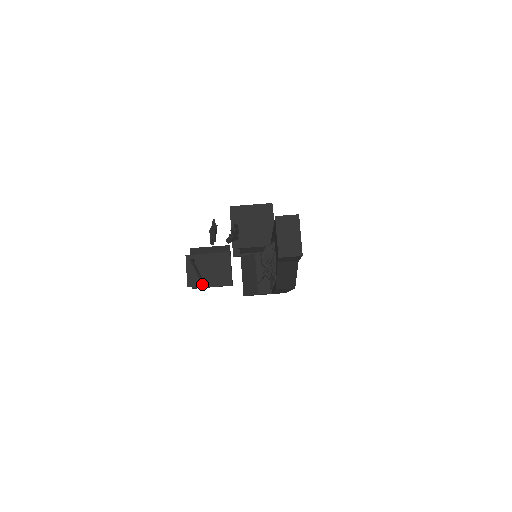
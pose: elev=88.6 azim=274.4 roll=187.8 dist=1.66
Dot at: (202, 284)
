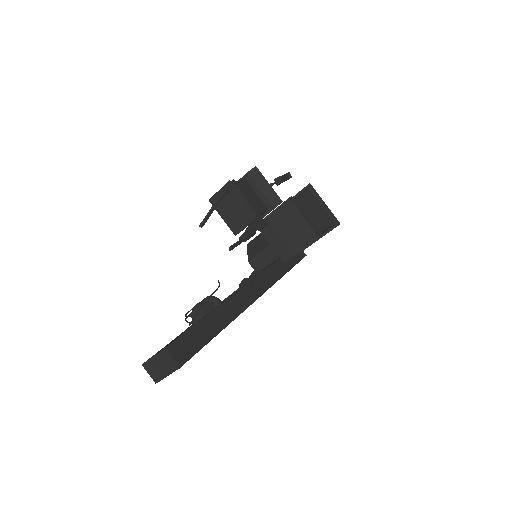
Dot at: (200, 226)
